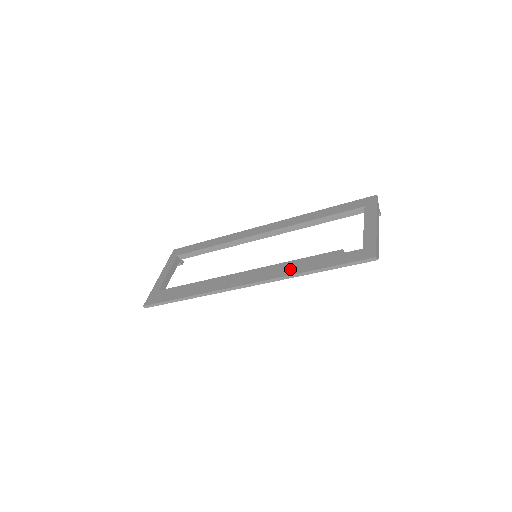
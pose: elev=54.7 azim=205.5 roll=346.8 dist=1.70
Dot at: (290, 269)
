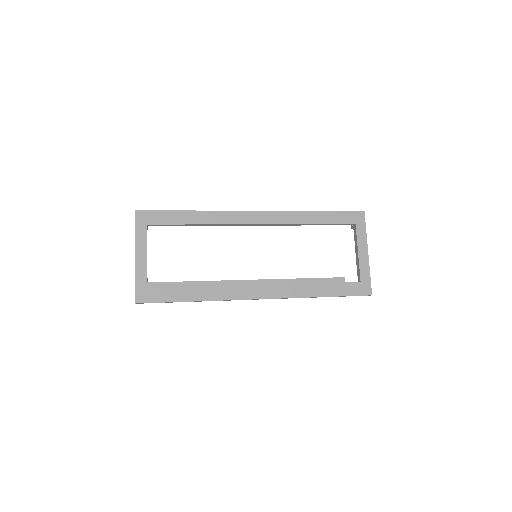
Dot at: (301, 290)
